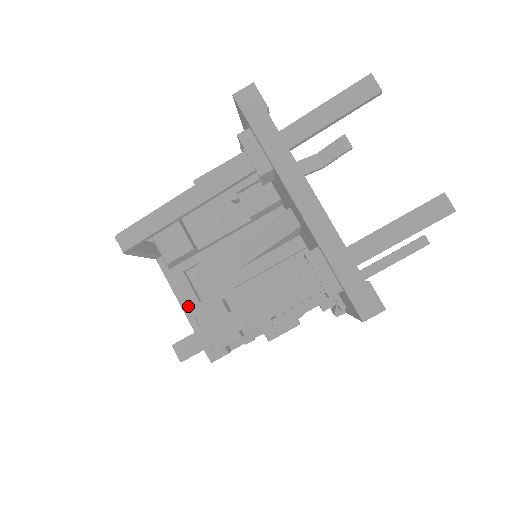
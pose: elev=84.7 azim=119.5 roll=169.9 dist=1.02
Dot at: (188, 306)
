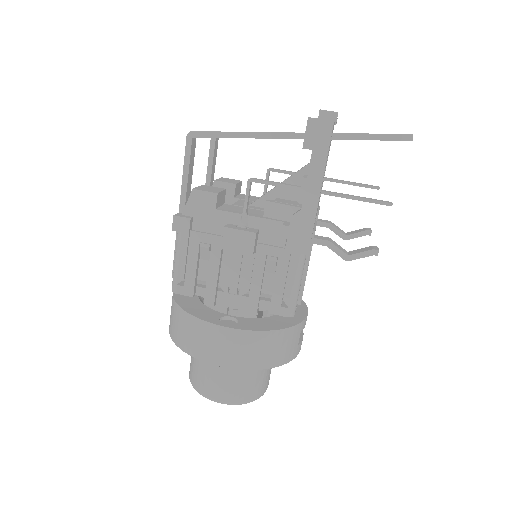
Dot at: occluded
